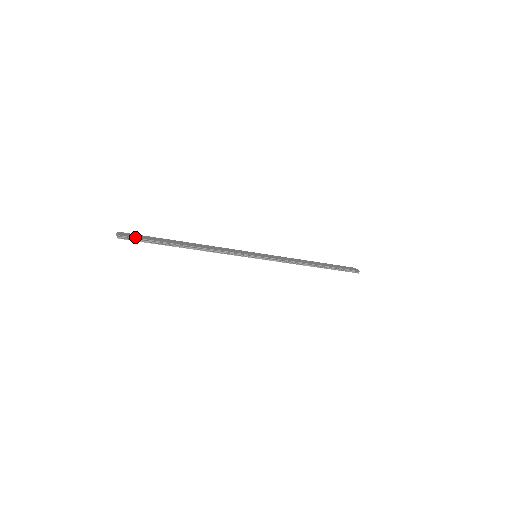
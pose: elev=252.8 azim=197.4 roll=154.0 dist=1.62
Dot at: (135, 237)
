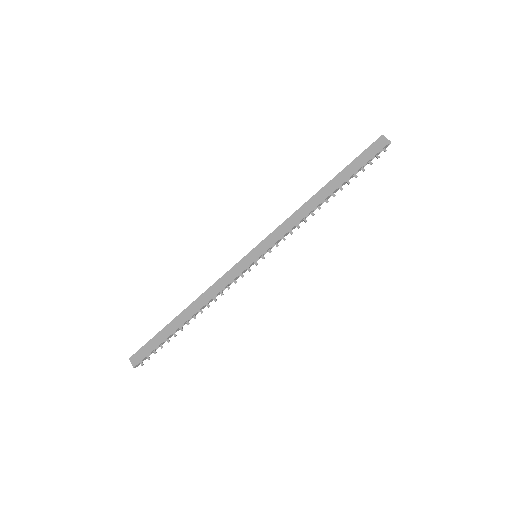
Dot at: (145, 356)
